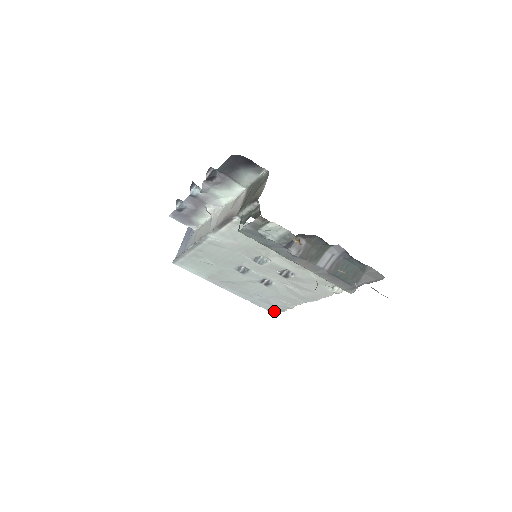
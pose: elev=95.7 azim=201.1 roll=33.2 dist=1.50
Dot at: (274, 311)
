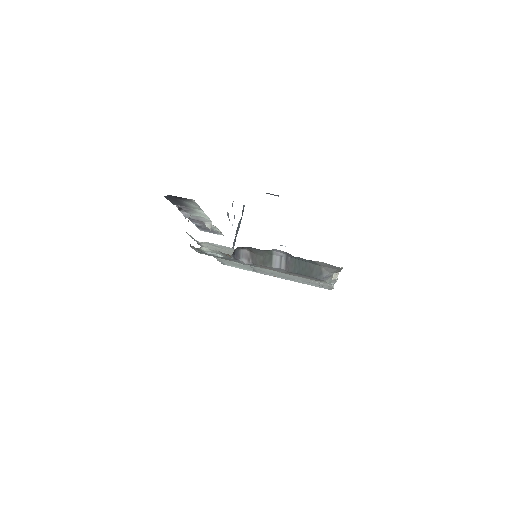
Dot at: (328, 288)
